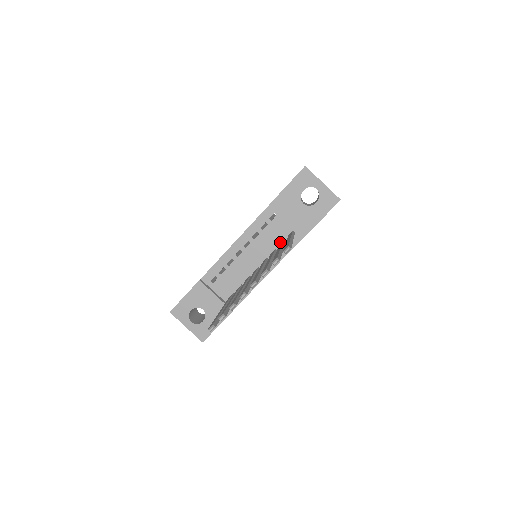
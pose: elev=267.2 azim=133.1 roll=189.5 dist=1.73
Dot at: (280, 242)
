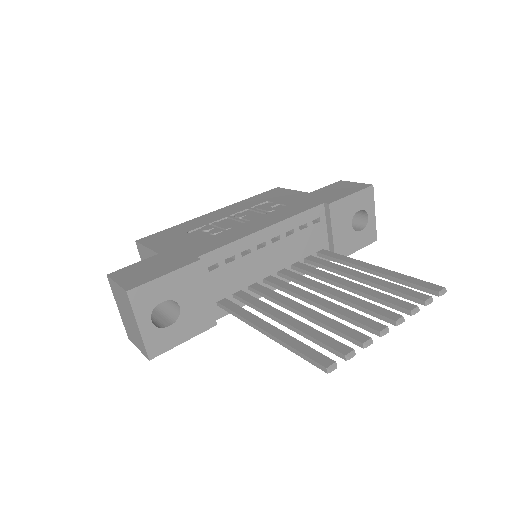
Dot at: (307, 255)
